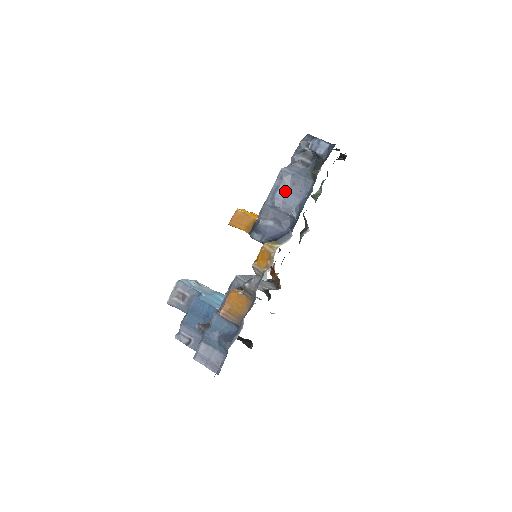
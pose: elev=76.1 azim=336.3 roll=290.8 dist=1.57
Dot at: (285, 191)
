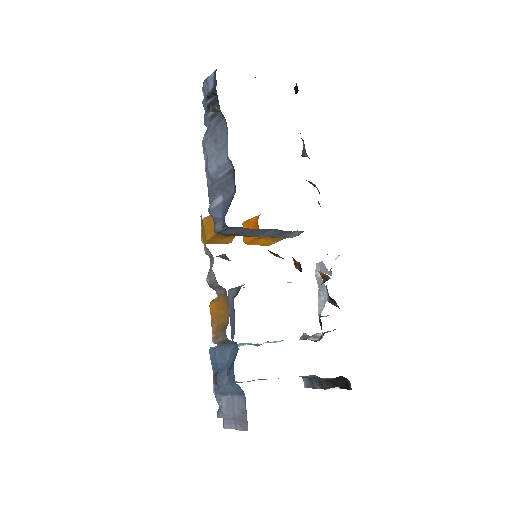
Dot at: (213, 156)
